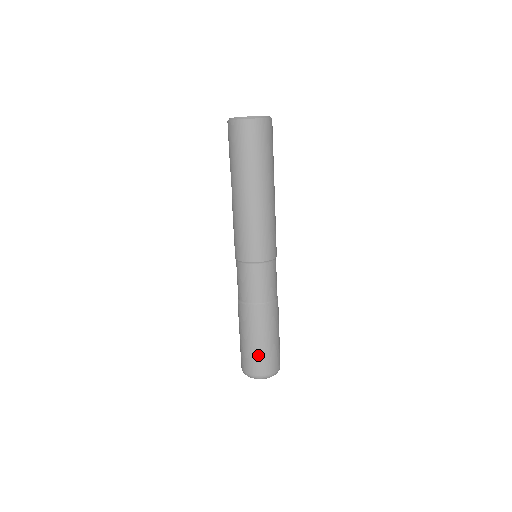
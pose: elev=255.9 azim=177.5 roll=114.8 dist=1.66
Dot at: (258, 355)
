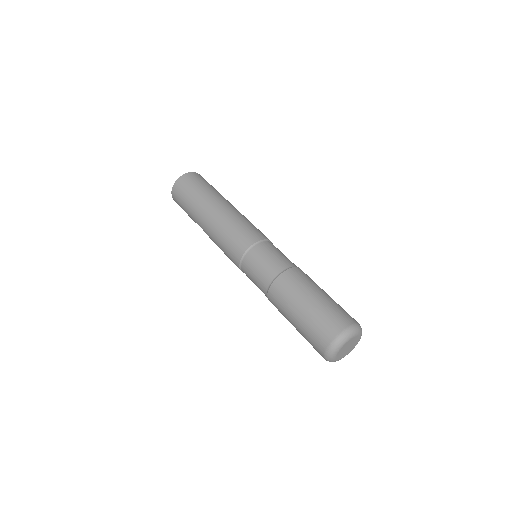
Dot at: (316, 318)
